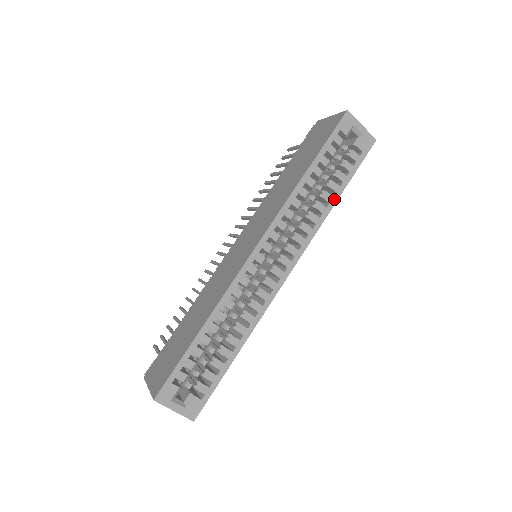
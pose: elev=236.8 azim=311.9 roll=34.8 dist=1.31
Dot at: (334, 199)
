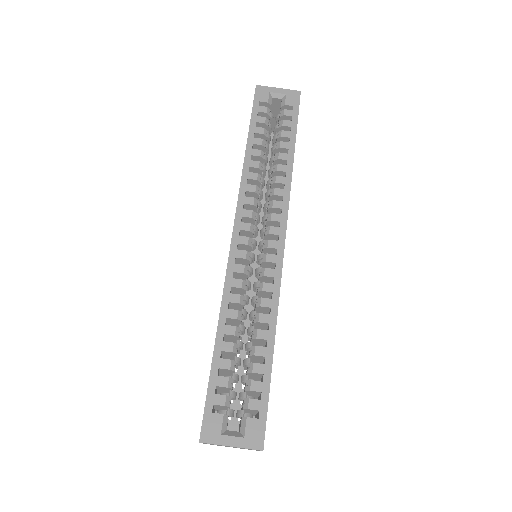
Dot at: (290, 155)
